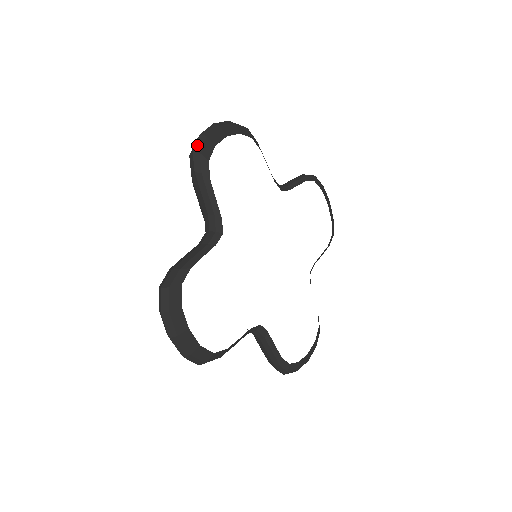
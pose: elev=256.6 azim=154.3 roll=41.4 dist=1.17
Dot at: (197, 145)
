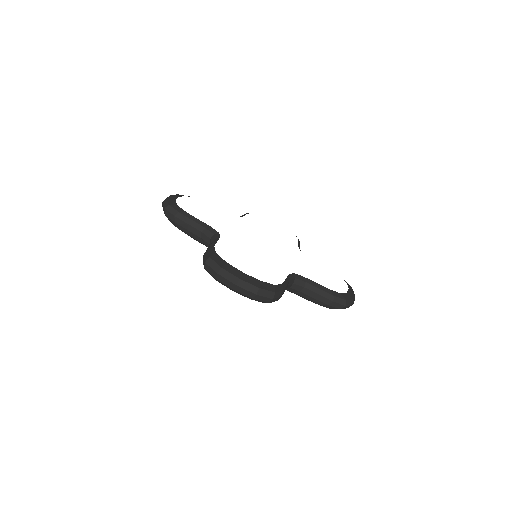
Dot at: (165, 205)
